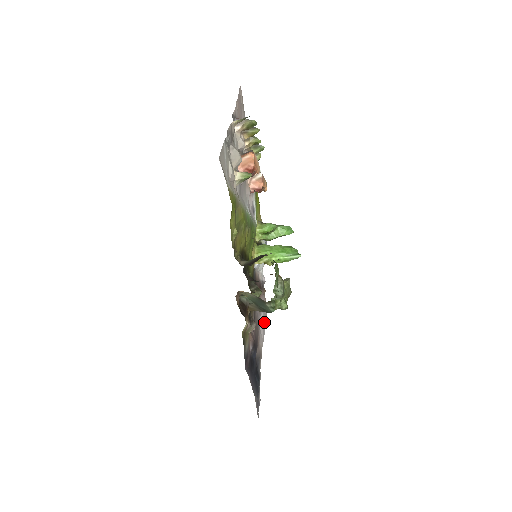
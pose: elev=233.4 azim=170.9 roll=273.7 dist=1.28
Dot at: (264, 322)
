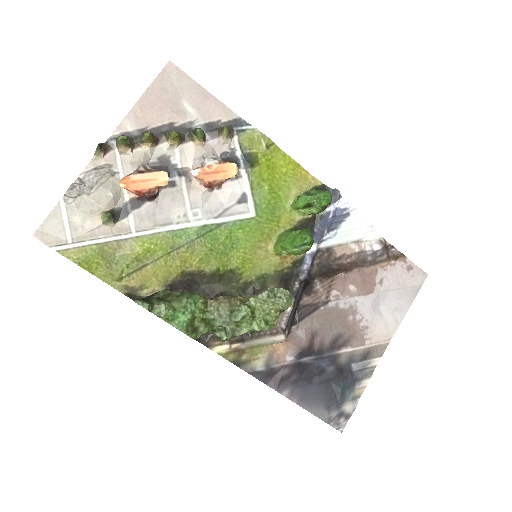
Dot at: (404, 299)
